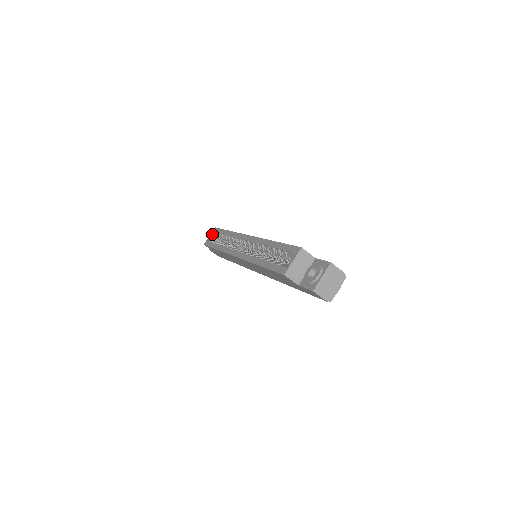
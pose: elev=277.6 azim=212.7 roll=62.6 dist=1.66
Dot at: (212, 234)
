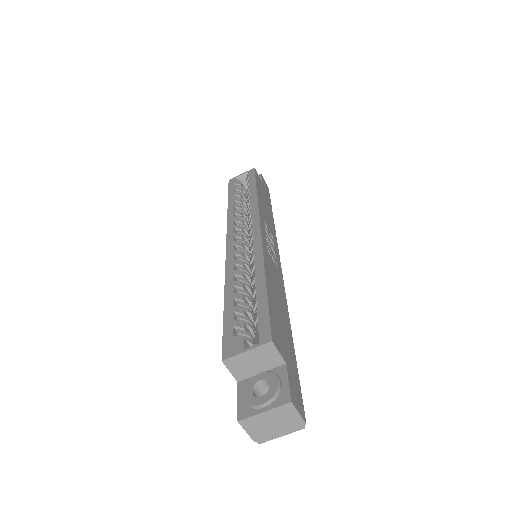
Dot at: (245, 174)
